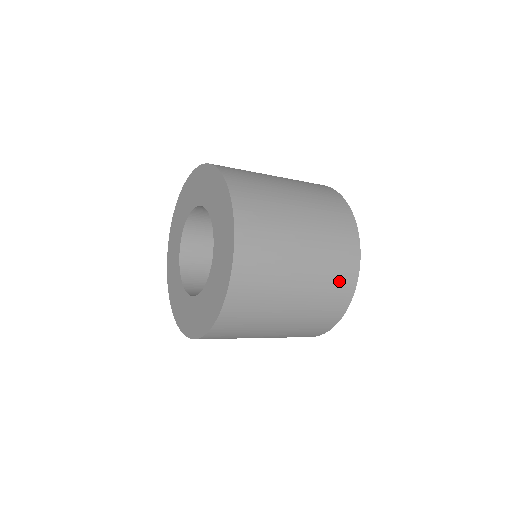
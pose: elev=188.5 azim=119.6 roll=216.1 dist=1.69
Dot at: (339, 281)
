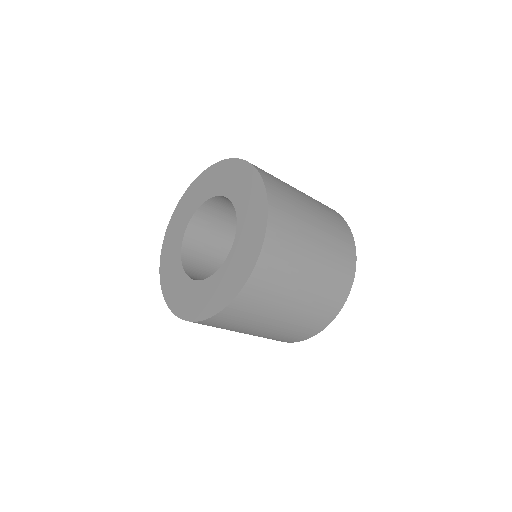
Dot at: (309, 327)
